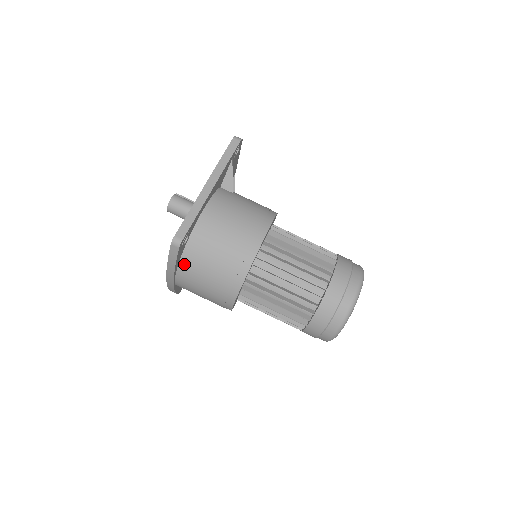
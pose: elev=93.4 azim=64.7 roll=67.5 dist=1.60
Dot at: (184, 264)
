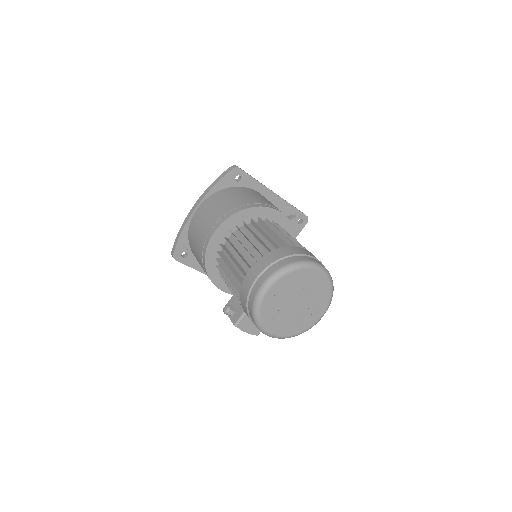
Dot at: (219, 193)
